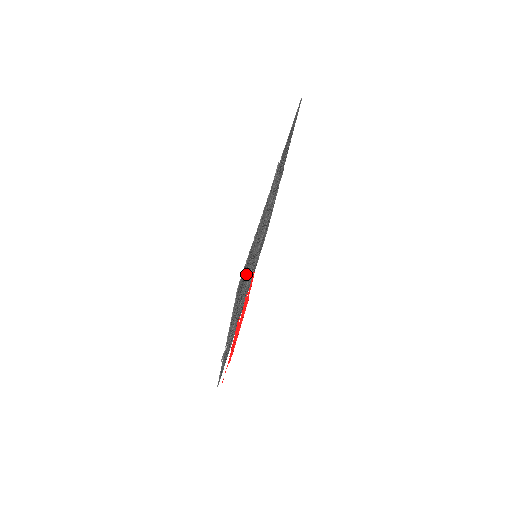
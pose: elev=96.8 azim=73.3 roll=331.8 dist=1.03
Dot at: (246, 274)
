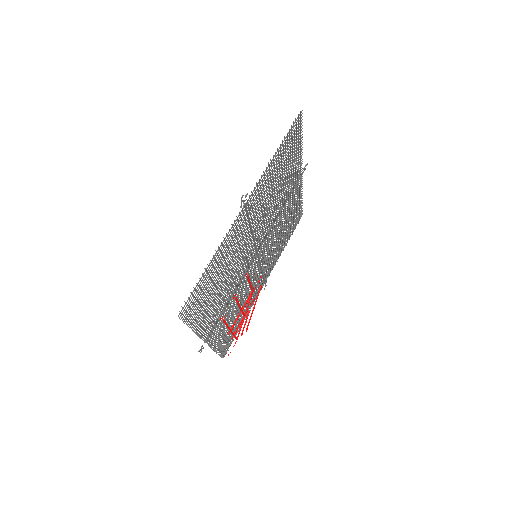
Dot at: (213, 290)
